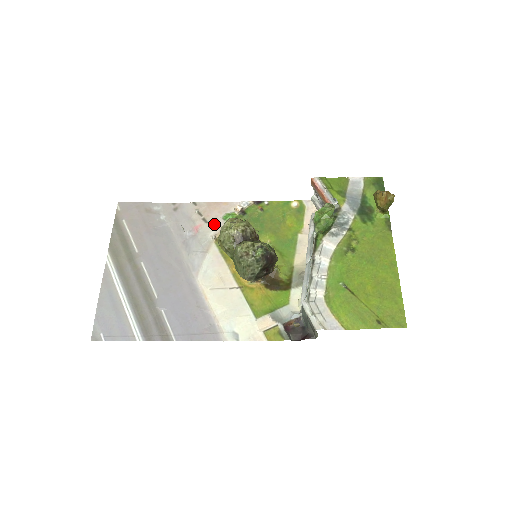
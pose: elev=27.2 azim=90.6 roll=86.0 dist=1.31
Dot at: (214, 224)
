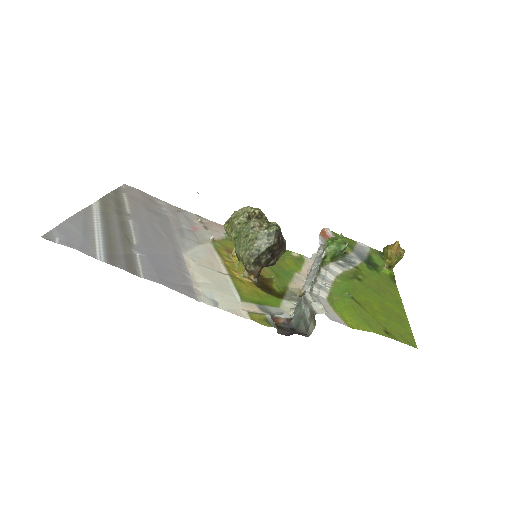
Dot at: (214, 233)
